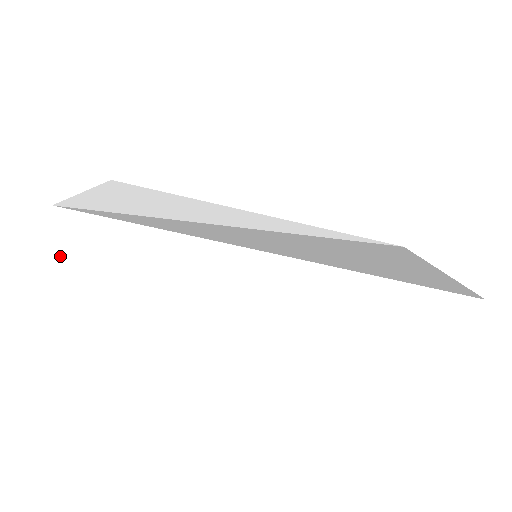
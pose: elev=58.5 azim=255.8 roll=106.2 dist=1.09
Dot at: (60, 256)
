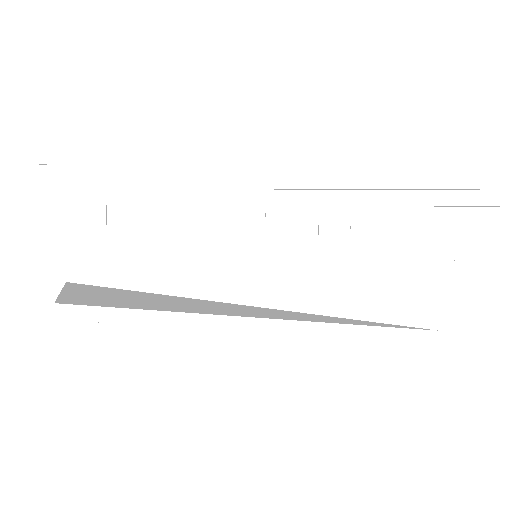
Dot at: (64, 144)
